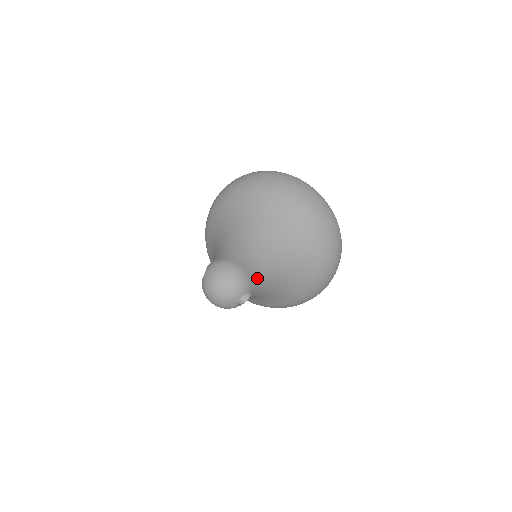
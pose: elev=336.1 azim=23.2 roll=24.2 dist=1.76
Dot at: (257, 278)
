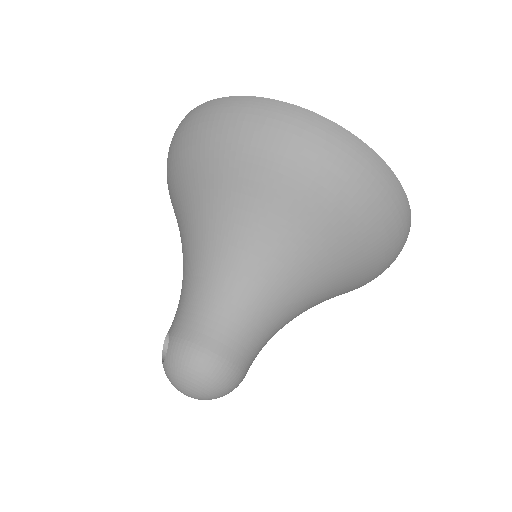
Dot at: (256, 352)
